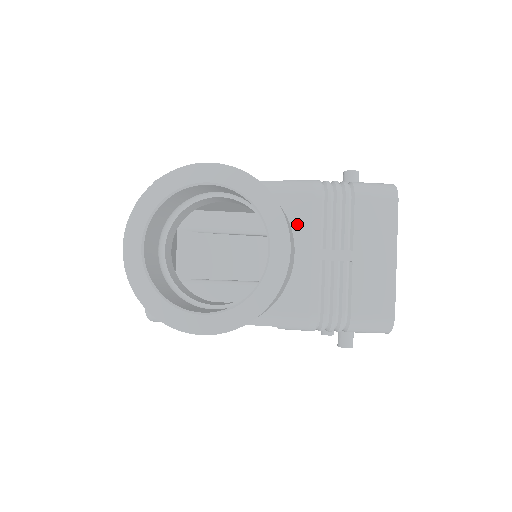
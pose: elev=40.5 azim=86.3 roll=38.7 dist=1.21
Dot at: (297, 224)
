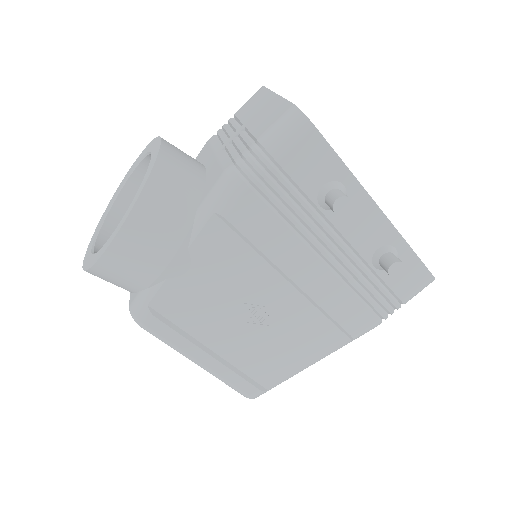
Dot at: (203, 159)
